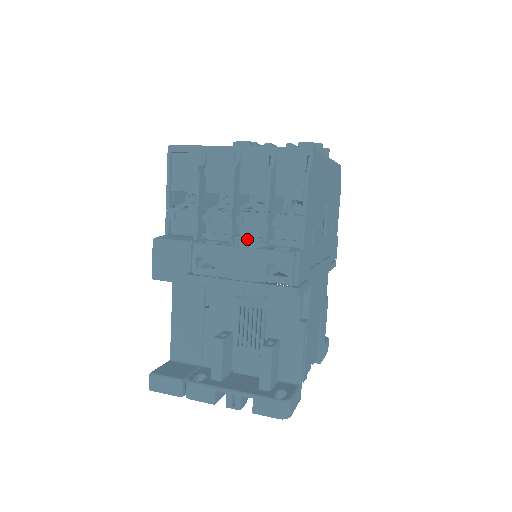
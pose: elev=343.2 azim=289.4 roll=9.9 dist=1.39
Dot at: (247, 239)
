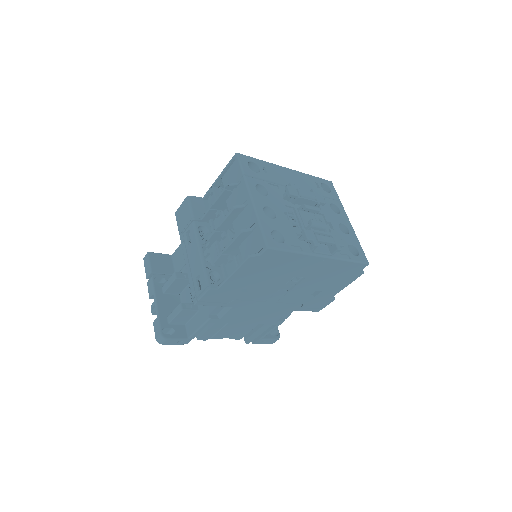
Dot at: (217, 249)
